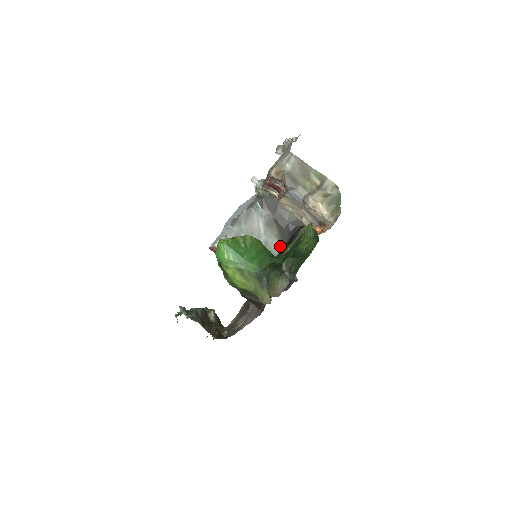
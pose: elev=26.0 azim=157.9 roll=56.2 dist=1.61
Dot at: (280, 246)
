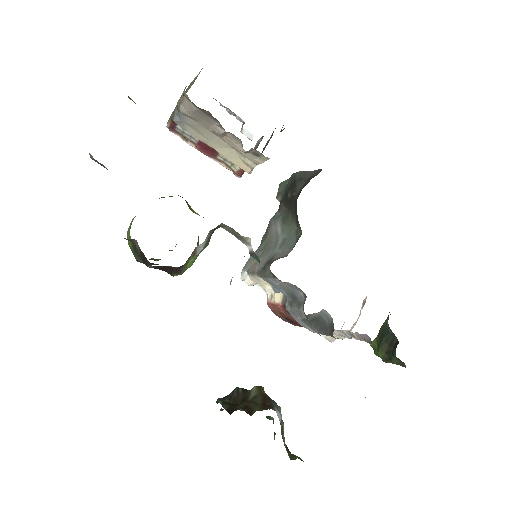
Dot at: (298, 231)
